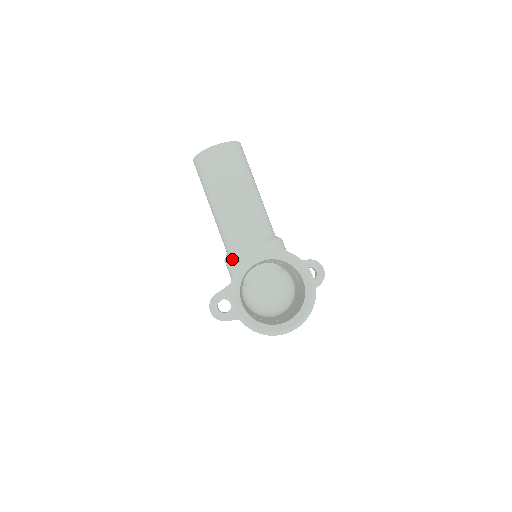
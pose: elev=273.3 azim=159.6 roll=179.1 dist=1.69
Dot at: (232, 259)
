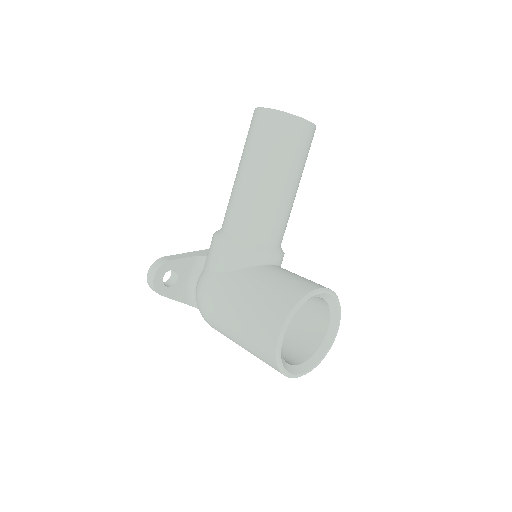
Dot at: (246, 251)
